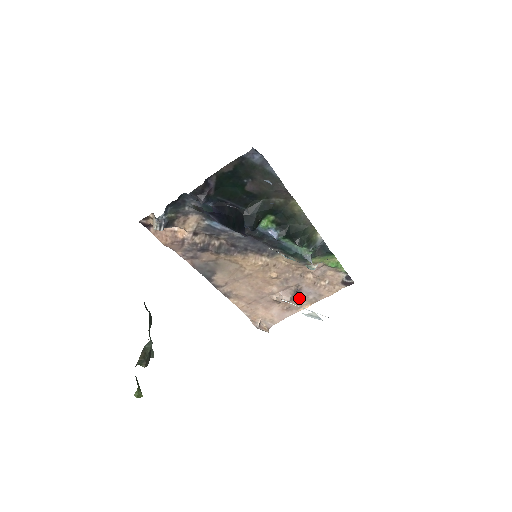
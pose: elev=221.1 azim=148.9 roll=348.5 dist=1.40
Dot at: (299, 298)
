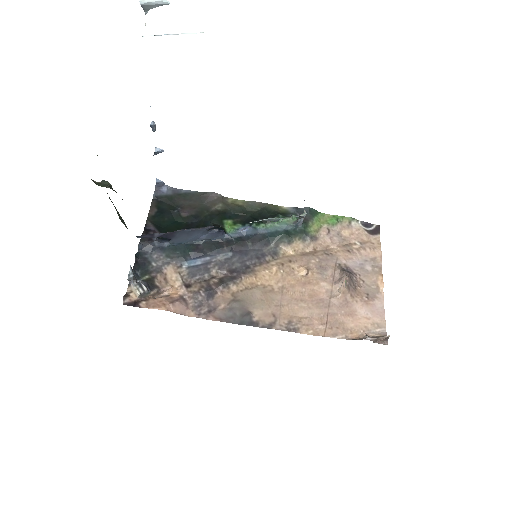
Dot at: (361, 278)
